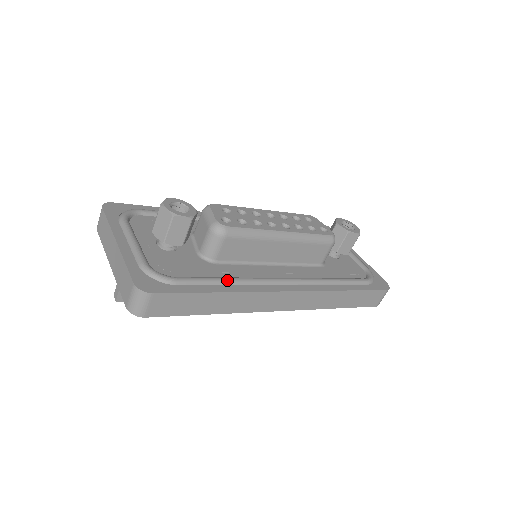
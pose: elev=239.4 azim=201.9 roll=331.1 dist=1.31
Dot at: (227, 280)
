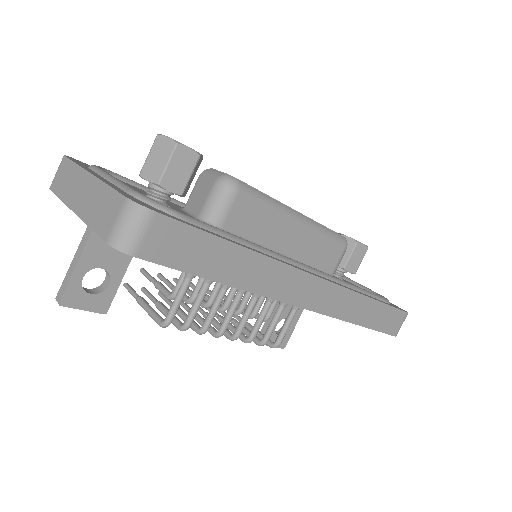
Dot at: (244, 240)
